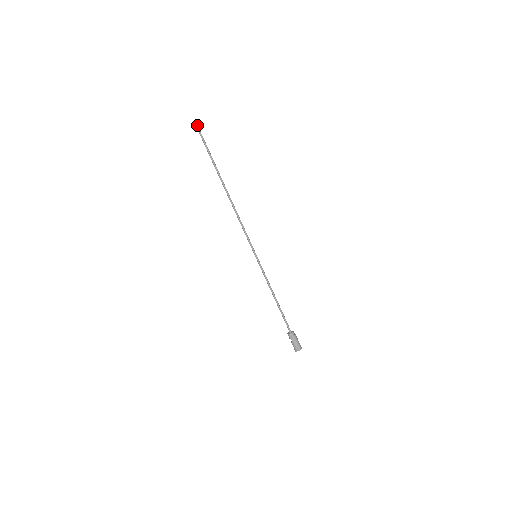
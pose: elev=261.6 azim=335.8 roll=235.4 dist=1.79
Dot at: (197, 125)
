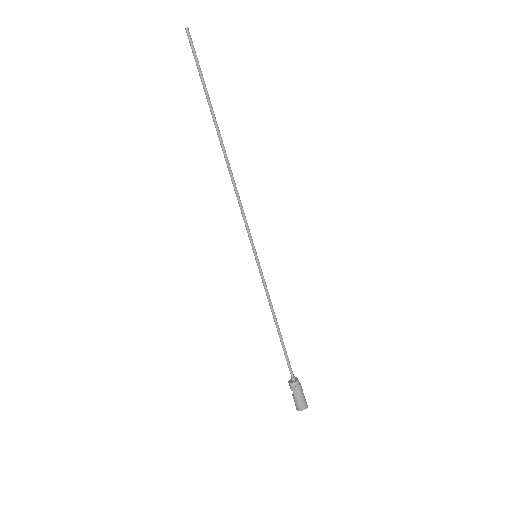
Dot at: (188, 31)
